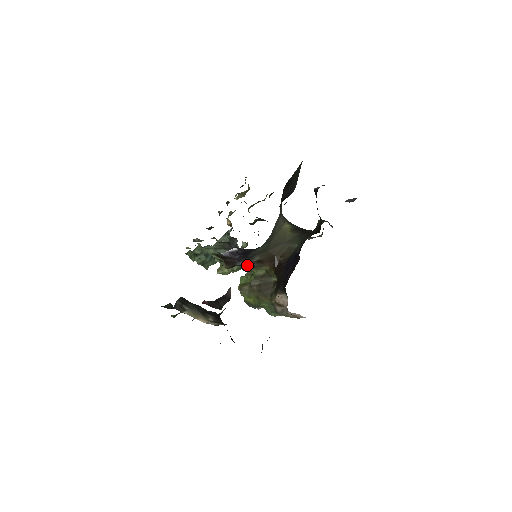
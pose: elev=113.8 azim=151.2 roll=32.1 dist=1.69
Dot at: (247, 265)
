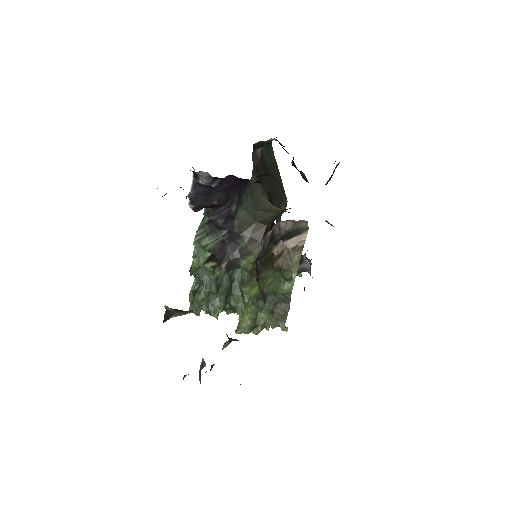
Dot at: (205, 174)
